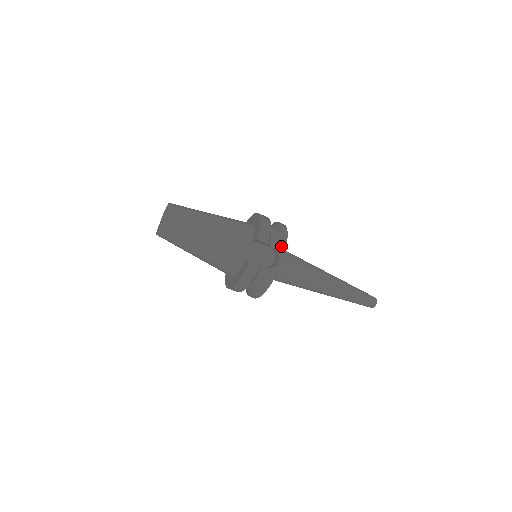
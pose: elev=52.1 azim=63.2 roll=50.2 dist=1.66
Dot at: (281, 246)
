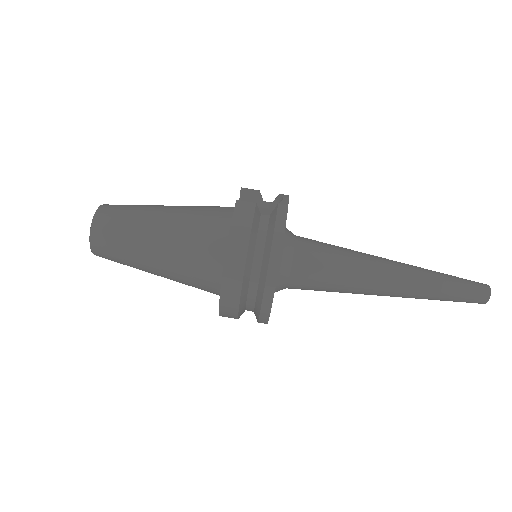
Dot at: occluded
